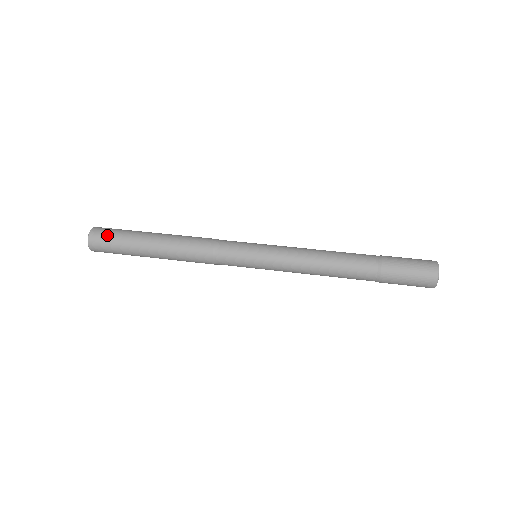
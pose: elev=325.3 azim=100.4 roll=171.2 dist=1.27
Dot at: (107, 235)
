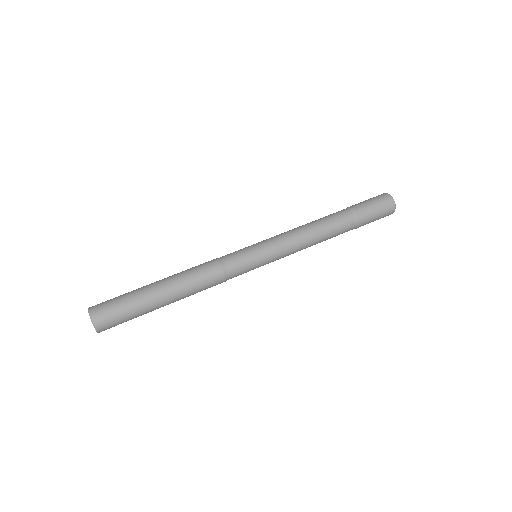
Dot at: (116, 320)
